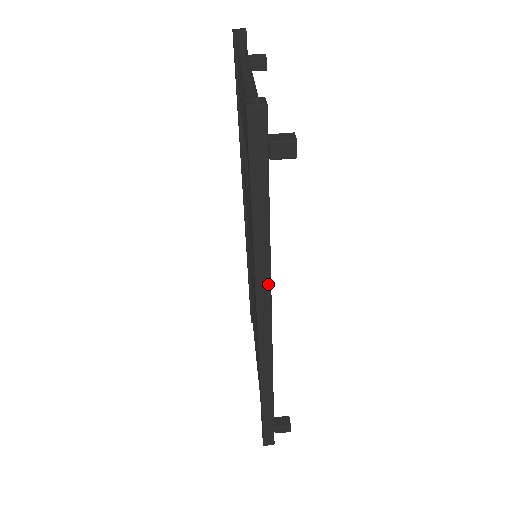
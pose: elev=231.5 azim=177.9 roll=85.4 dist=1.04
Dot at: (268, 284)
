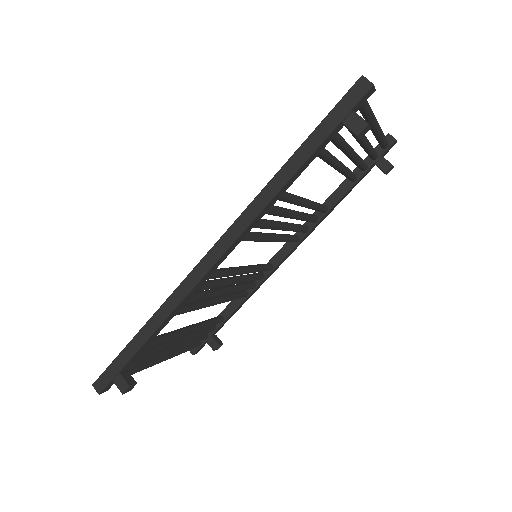
Dot at: (253, 217)
